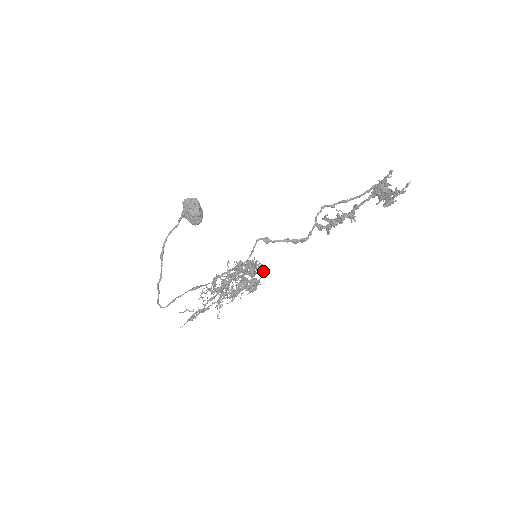
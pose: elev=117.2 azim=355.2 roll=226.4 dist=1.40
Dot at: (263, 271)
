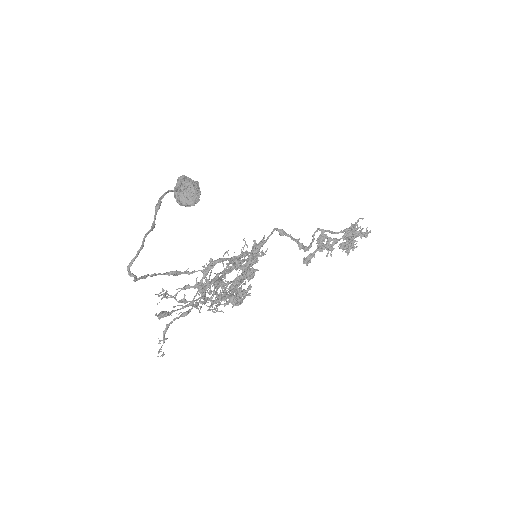
Dot at: occluded
